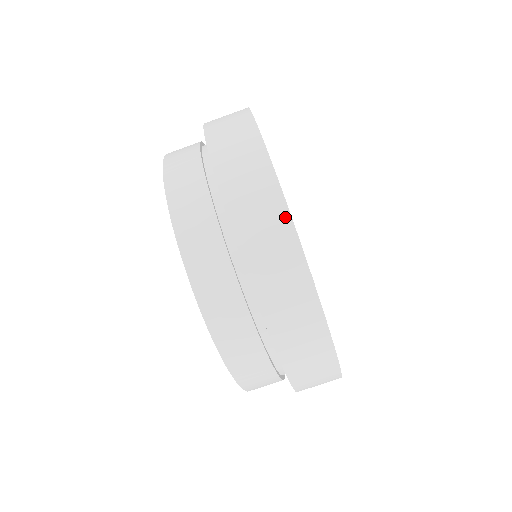
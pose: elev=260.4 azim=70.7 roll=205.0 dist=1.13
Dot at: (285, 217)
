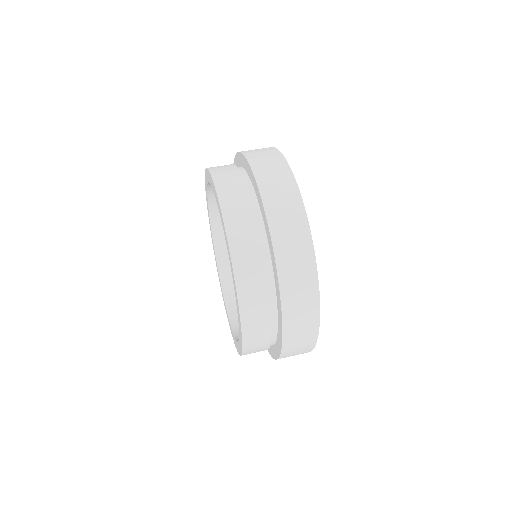
Dot at: (281, 158)
